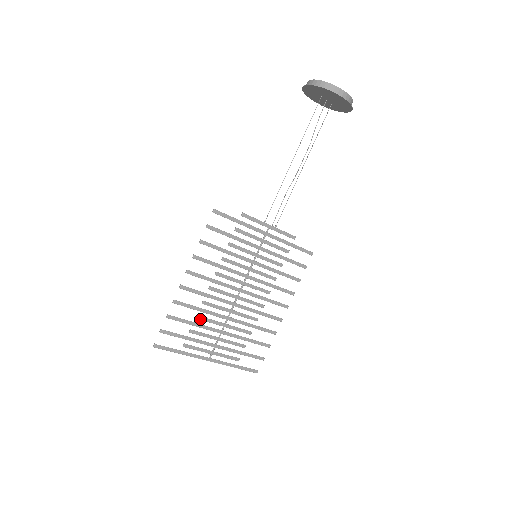
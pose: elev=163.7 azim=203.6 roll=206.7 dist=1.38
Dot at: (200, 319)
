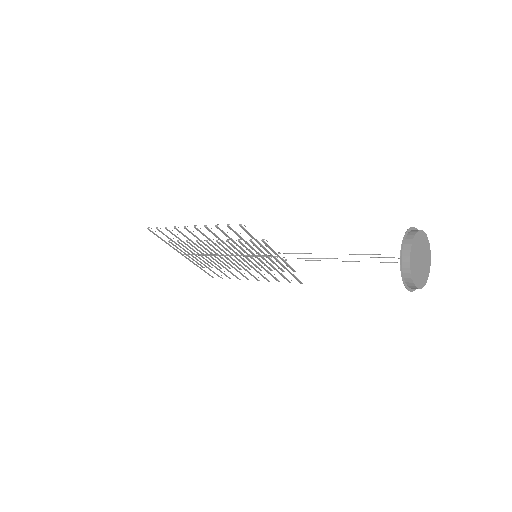
Dot at: (189, 243)
